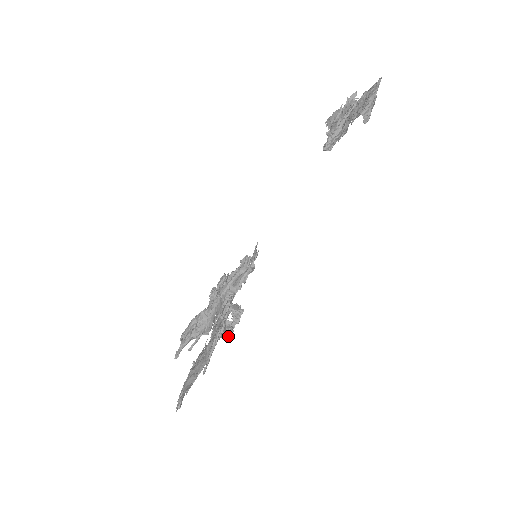
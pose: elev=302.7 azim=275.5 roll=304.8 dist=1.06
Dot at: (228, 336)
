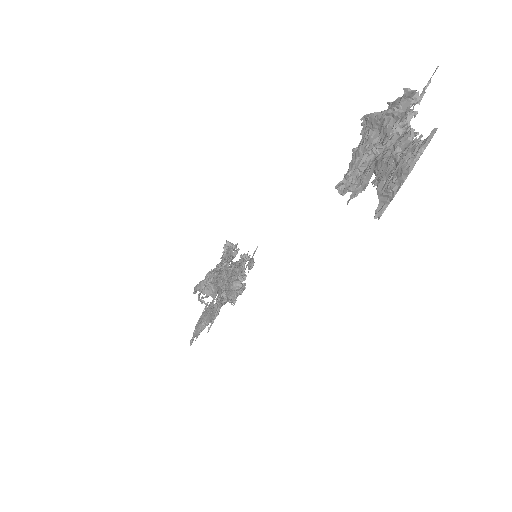
Dot at: (232, 301)
